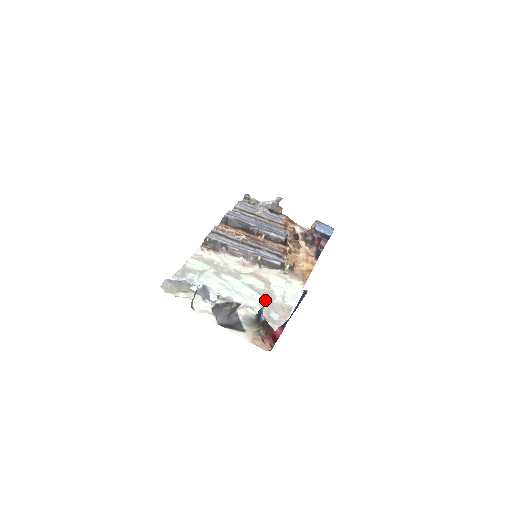
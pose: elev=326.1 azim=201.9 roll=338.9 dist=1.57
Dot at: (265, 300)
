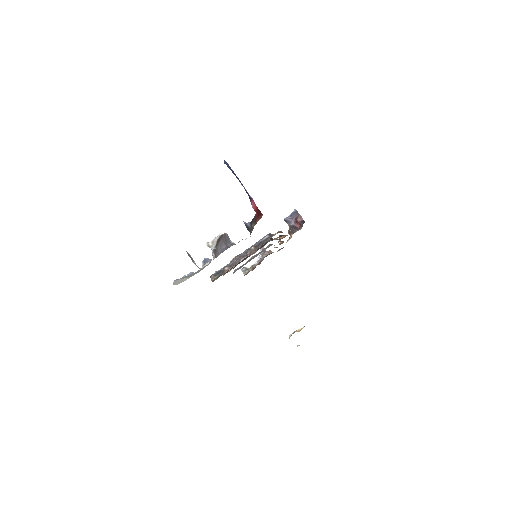
Dot at: occluded
